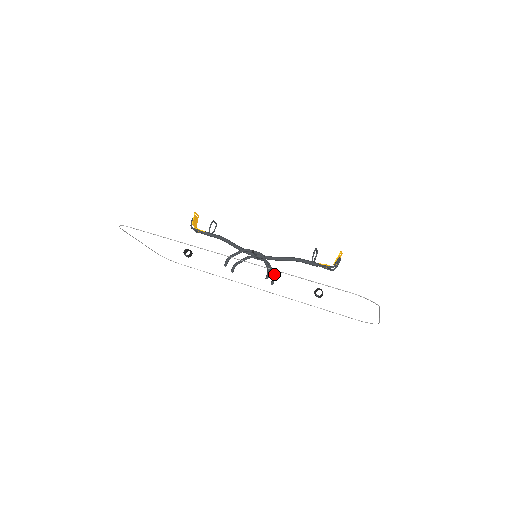
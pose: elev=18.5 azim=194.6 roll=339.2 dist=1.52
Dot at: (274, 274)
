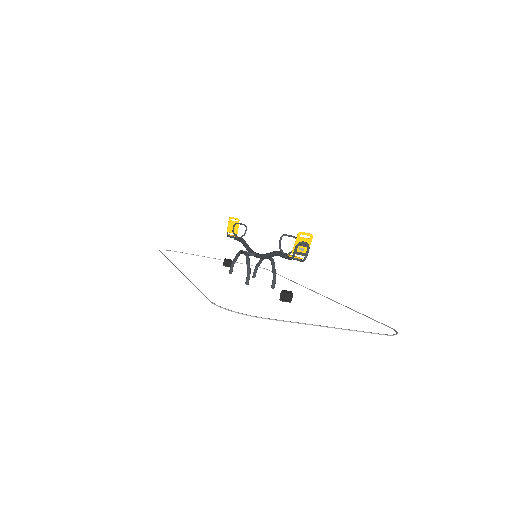
Dot at: (274, 275)
